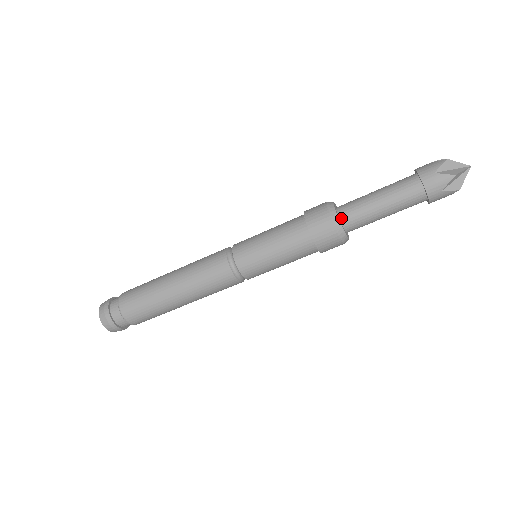
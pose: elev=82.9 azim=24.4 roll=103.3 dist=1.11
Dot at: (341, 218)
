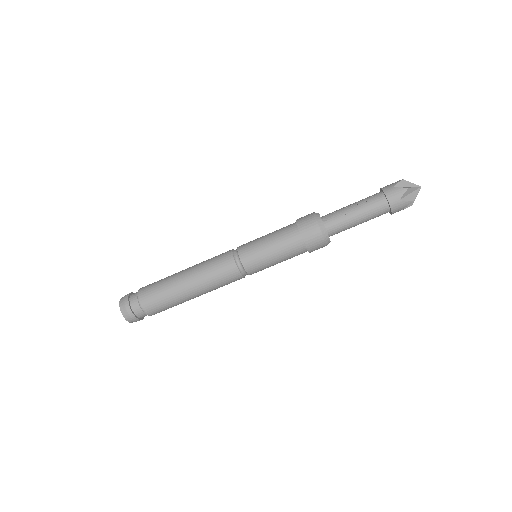
Dot at: (328, 232)
